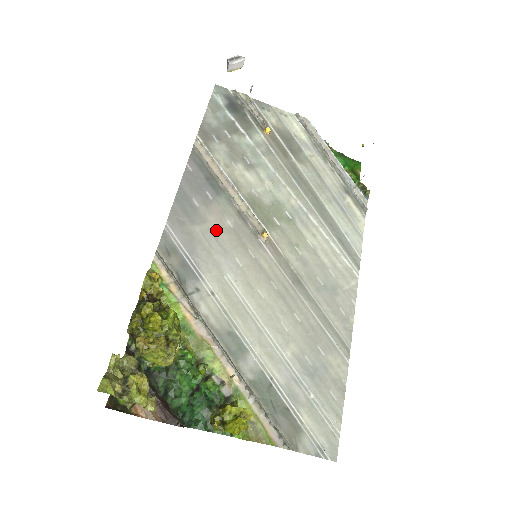
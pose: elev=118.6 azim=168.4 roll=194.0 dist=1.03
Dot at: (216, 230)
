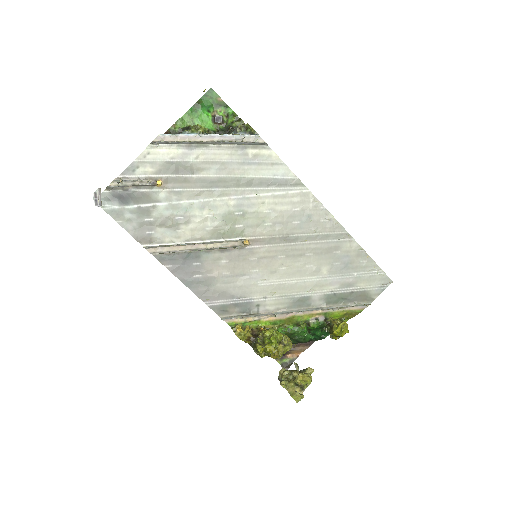
Dot at: (225, 273)
